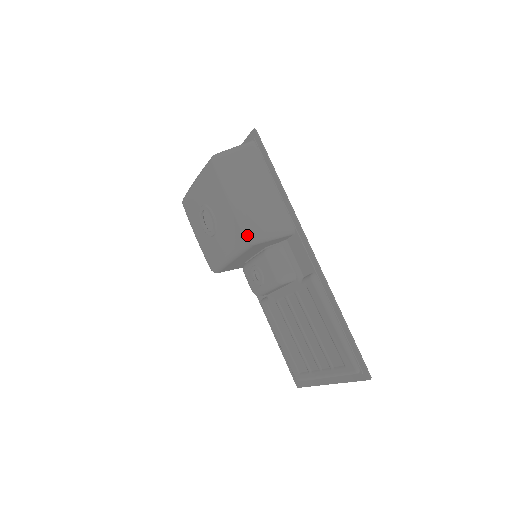
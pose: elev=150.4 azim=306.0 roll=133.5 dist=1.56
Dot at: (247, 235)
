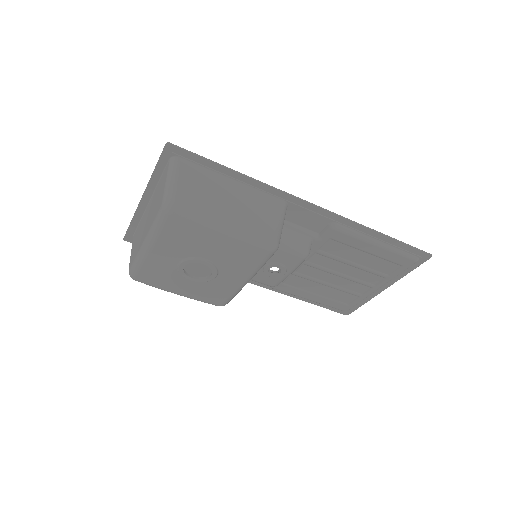
Dot at: (269, 247)
